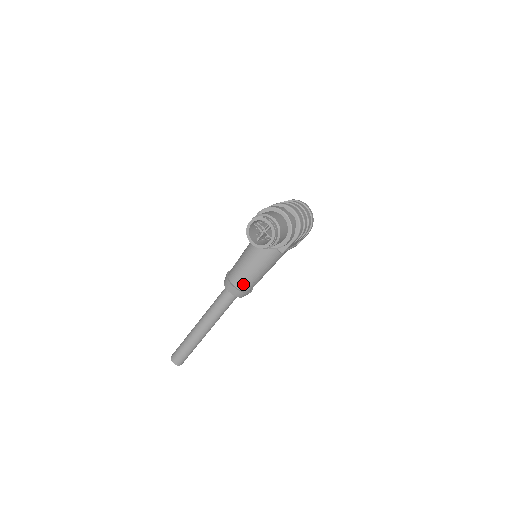
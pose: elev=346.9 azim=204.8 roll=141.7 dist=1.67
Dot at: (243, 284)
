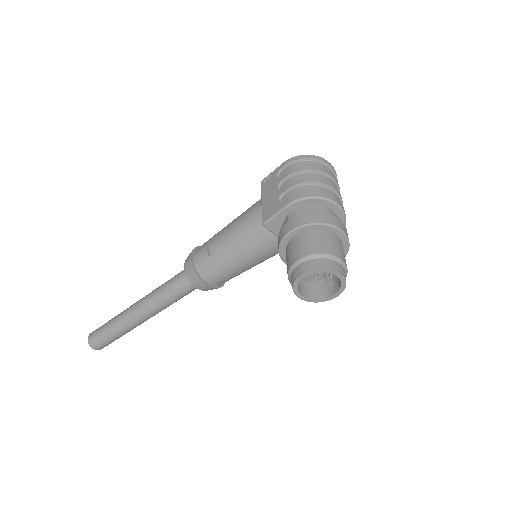
Dot at: (224, 281)
